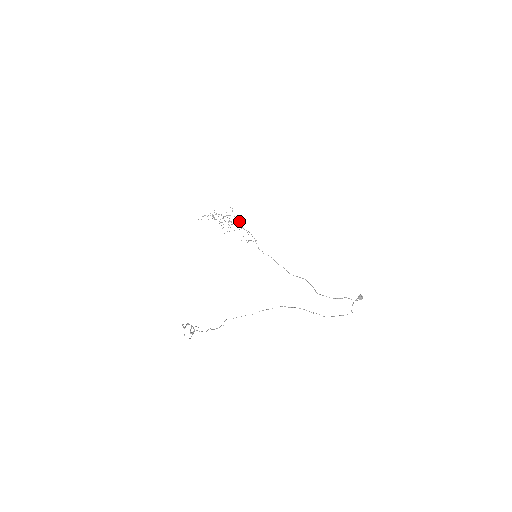
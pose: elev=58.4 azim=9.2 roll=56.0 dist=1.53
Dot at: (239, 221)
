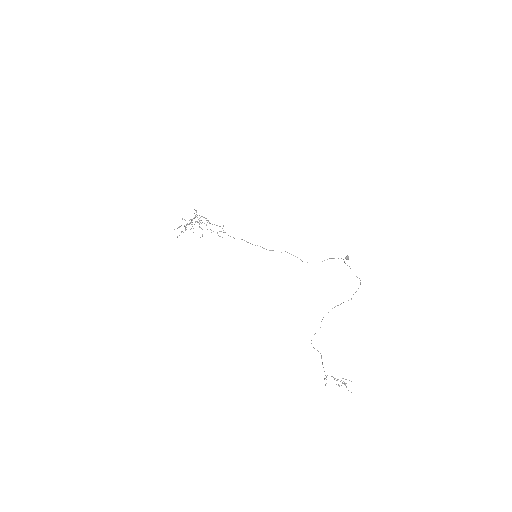
Dot at: (205, 218)
